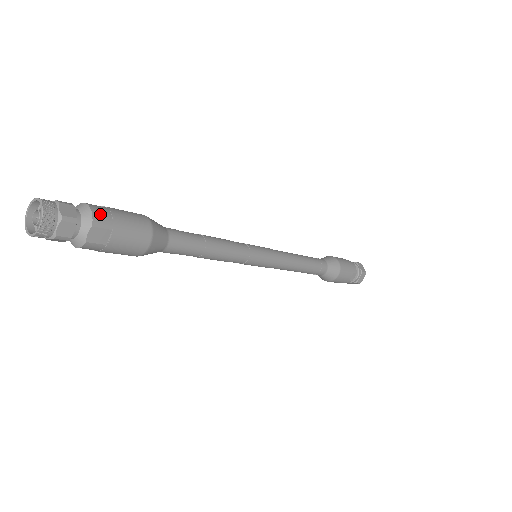
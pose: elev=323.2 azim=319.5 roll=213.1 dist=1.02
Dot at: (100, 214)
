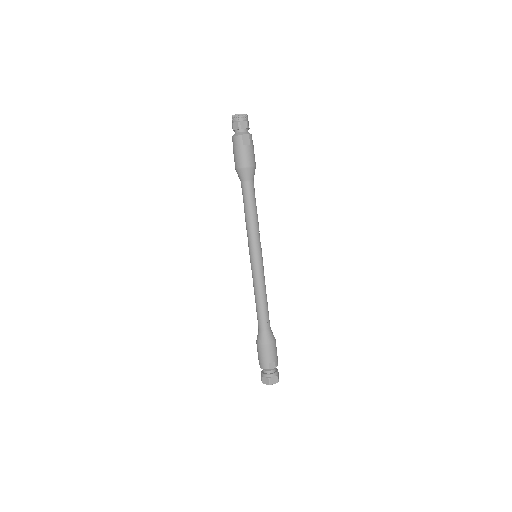
Dot at: occluded
